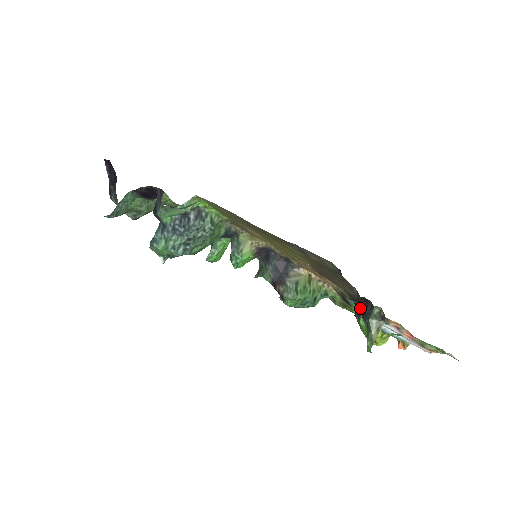
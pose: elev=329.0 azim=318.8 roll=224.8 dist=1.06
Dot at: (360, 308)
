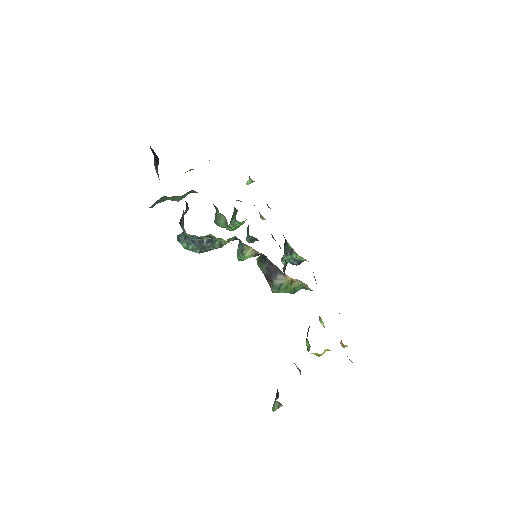
Dot at: occluded
